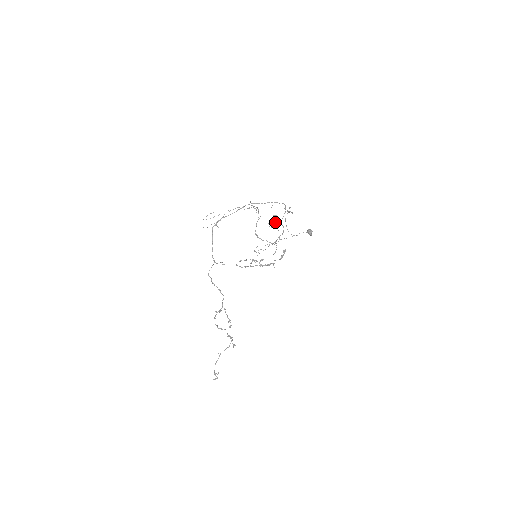
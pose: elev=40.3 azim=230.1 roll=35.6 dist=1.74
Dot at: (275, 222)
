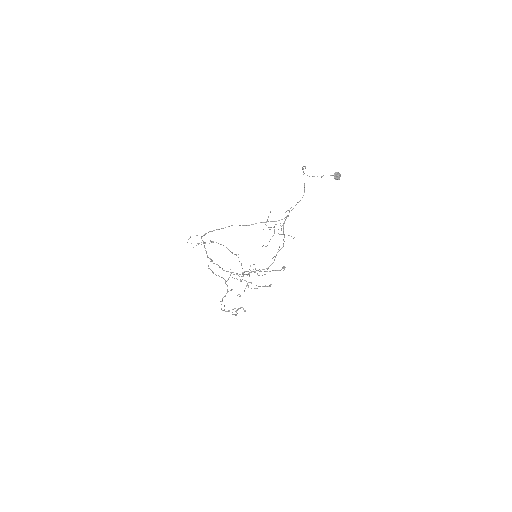
Dot at: occluded
